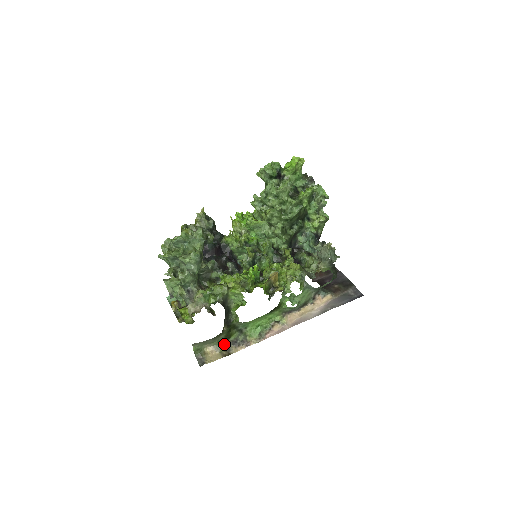
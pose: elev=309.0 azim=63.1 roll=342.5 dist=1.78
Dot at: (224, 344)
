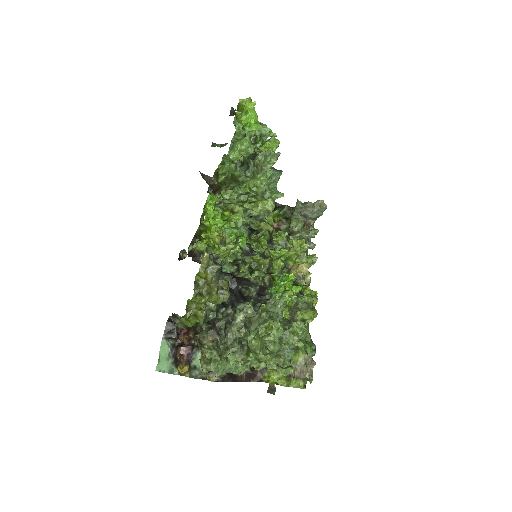
Dot at: occluded
